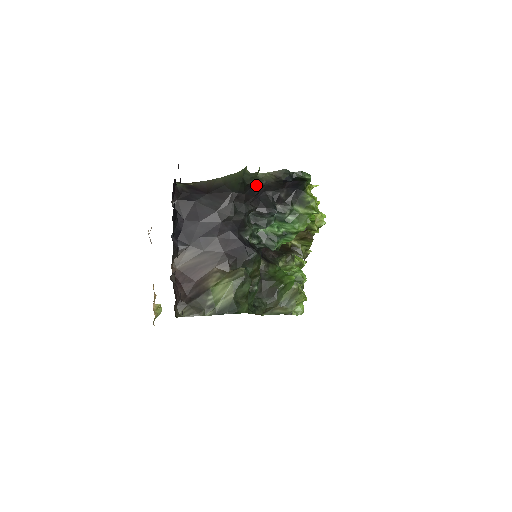
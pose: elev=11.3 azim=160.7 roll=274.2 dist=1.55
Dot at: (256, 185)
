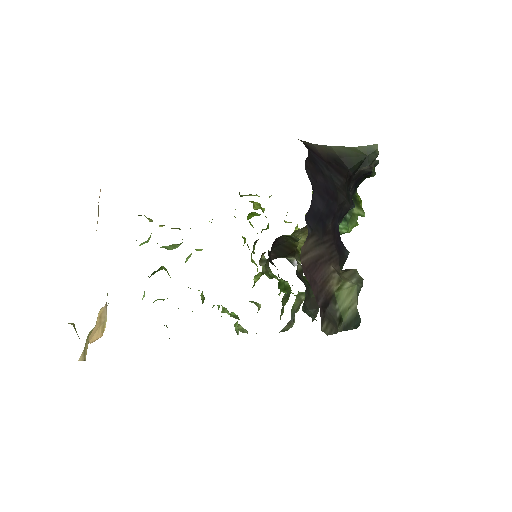
Dot at: occluded
